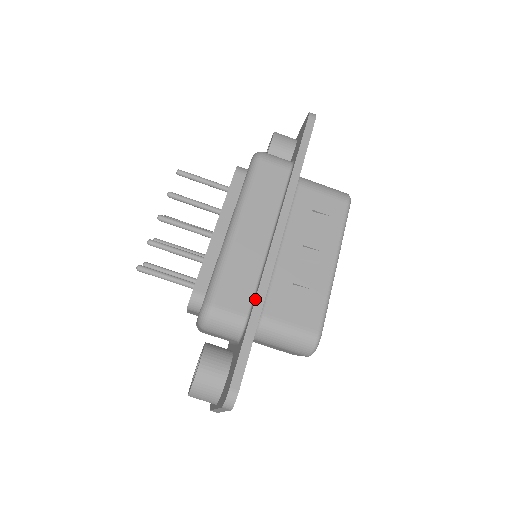
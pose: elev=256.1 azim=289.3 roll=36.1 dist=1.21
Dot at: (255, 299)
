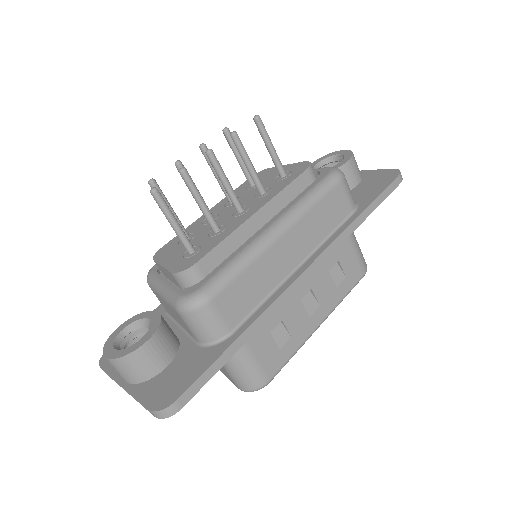
Dot at: (253, 323)
